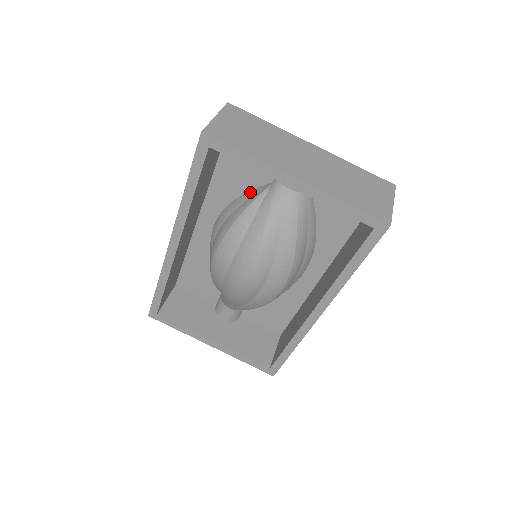
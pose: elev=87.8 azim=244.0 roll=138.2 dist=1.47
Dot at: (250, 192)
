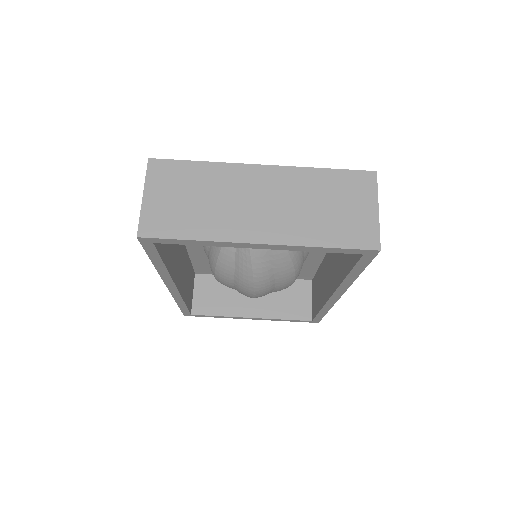
Dot at: occluded
